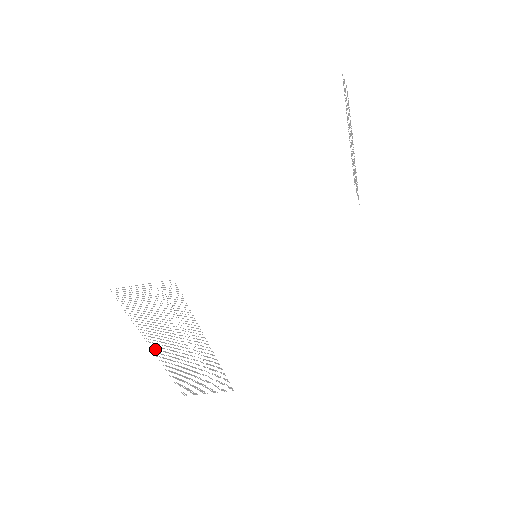
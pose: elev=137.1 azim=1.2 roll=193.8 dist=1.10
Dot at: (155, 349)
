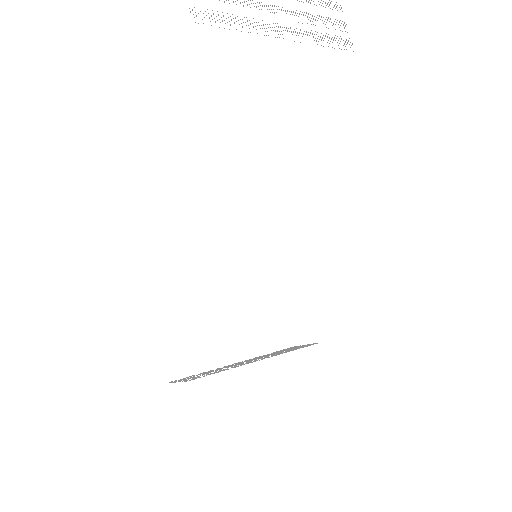
Dot at: occluded
